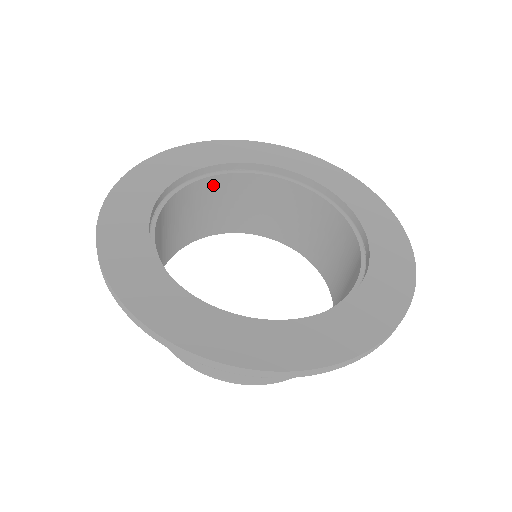
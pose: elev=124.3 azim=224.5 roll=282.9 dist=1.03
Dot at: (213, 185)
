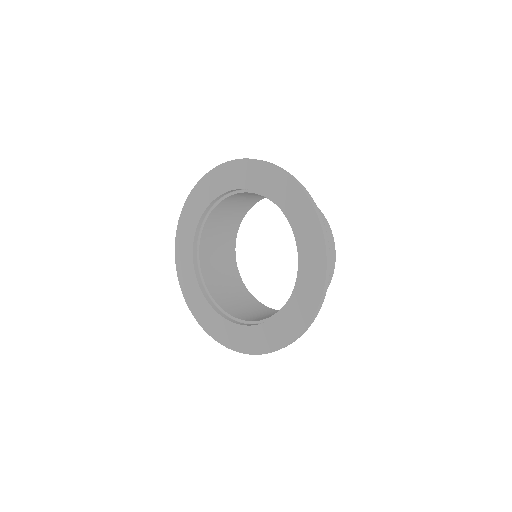
Dot at: (228, 200)
